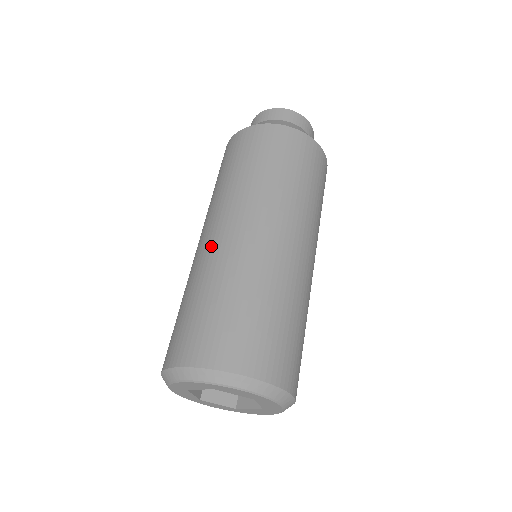
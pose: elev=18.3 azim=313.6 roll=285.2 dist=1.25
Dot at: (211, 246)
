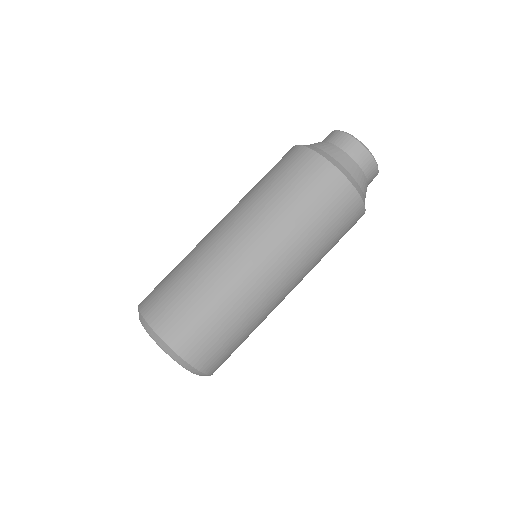
Dot at: occluded
